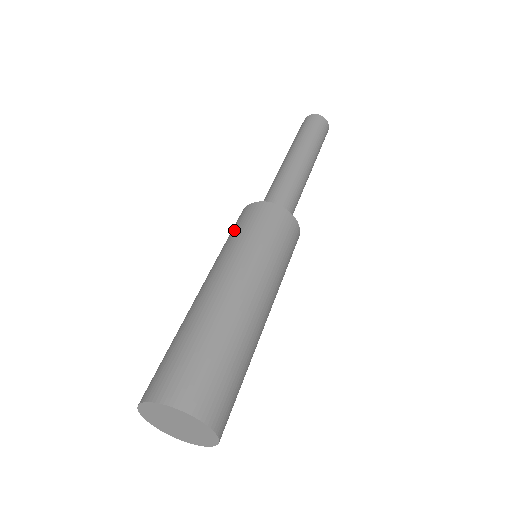
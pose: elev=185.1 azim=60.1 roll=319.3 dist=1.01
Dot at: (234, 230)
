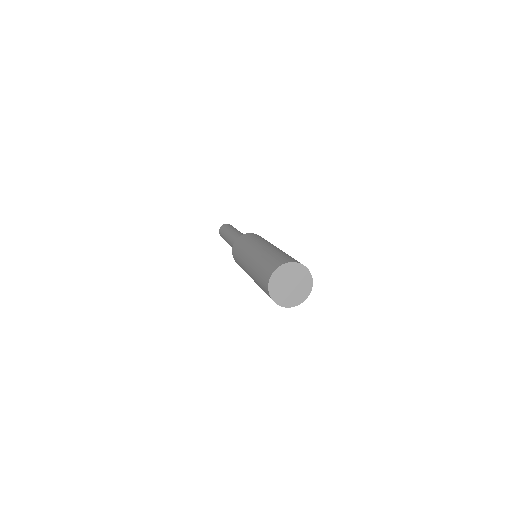
Dot at: (248, 238)
